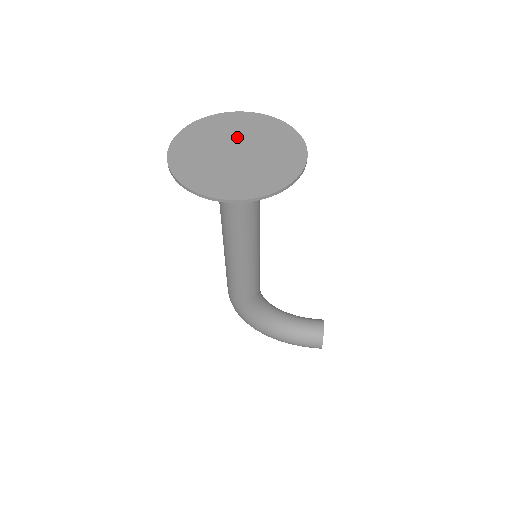
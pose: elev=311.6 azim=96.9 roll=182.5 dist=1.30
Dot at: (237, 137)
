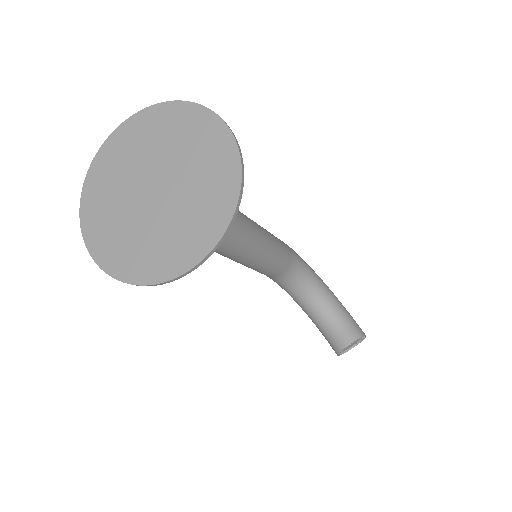
Dot at: (175, 165)
